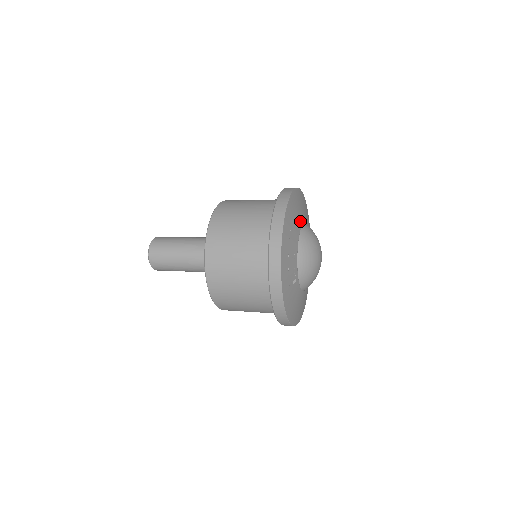
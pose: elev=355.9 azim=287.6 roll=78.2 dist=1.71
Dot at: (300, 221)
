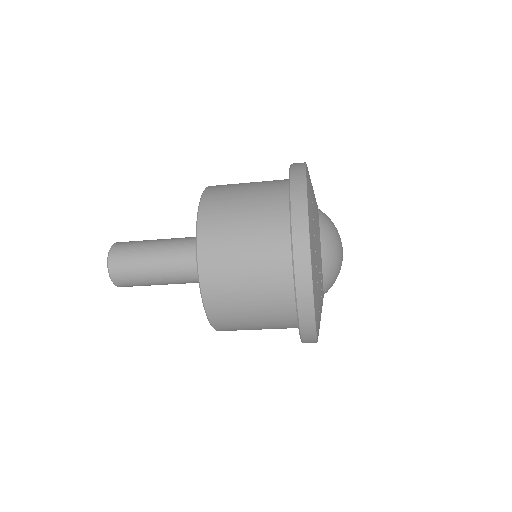
Dot at: (317, 214)
